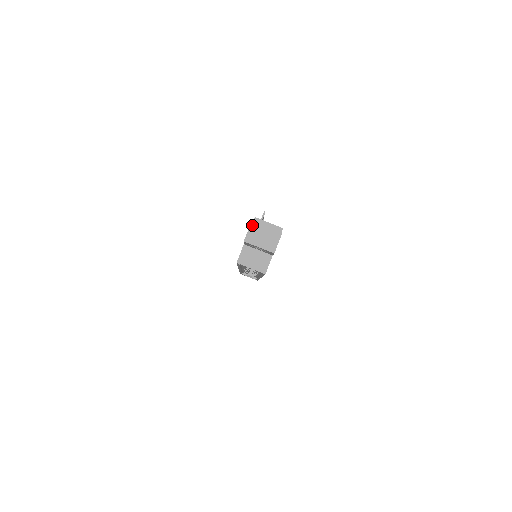
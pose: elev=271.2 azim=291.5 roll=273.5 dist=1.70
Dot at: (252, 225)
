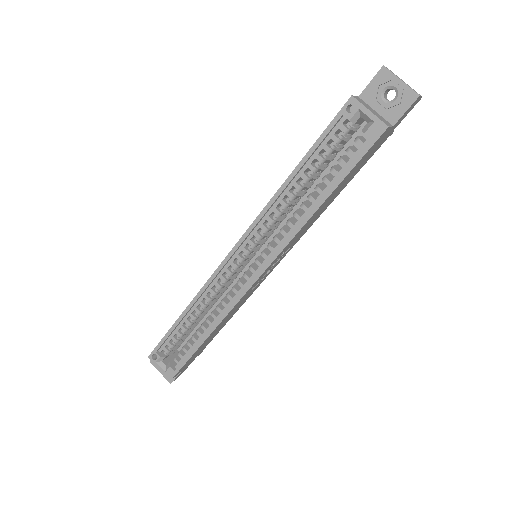
Dot at: occluded
